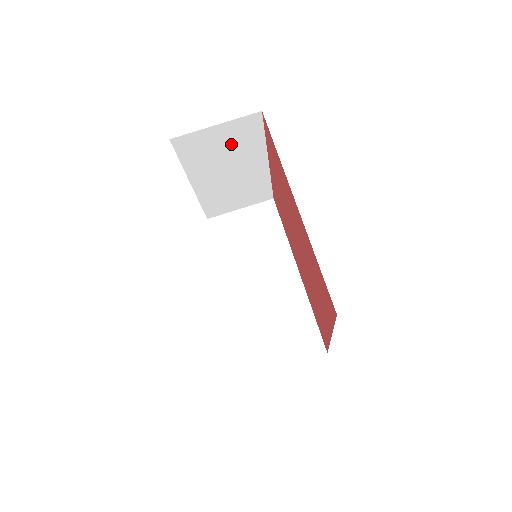
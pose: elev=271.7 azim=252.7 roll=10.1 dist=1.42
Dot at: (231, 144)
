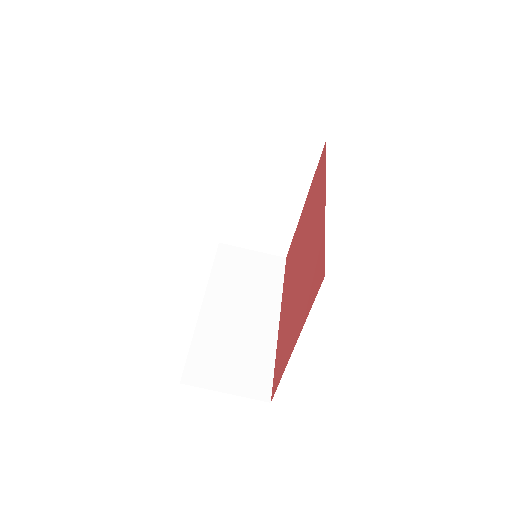
Dot at: (285, 161)
